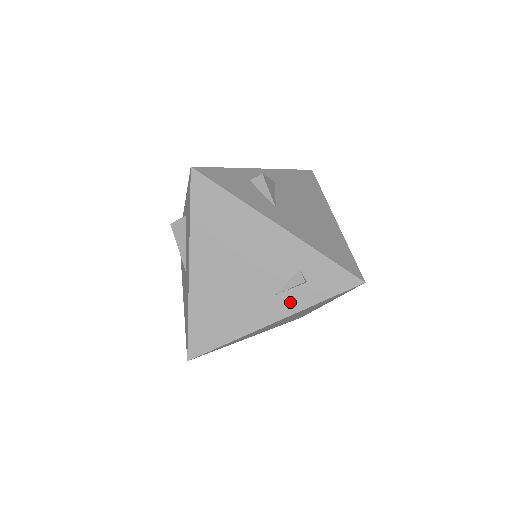
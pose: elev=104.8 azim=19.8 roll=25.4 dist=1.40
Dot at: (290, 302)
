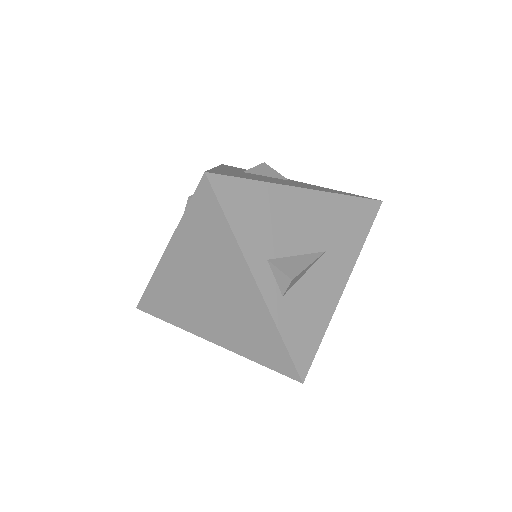
Dot at: occluded
